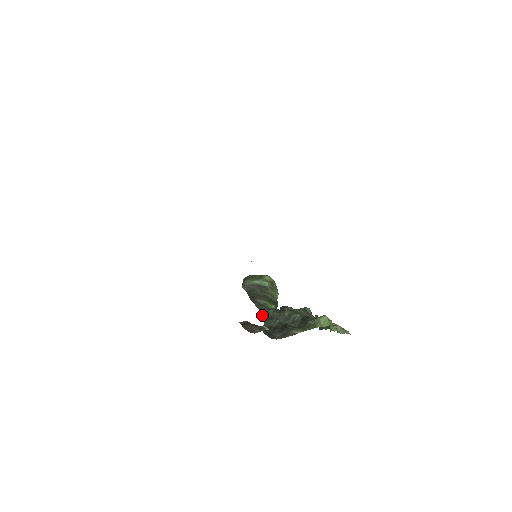
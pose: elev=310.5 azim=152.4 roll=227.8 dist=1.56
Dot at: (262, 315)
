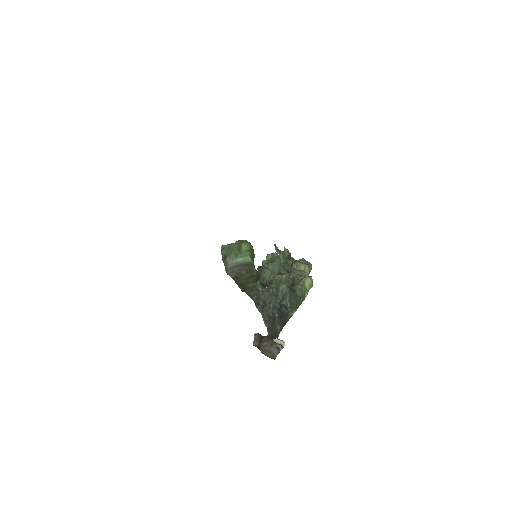
Dot at: (257, 306)
